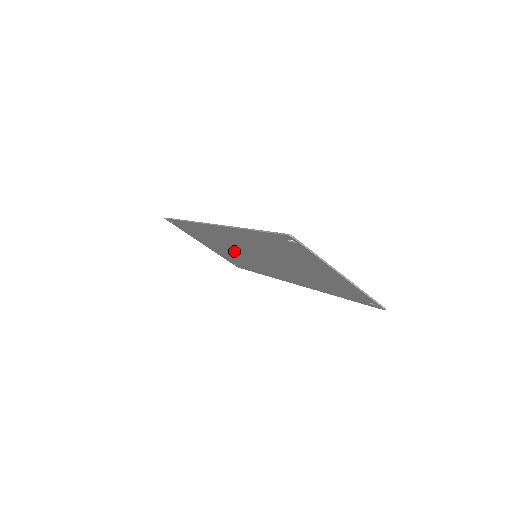
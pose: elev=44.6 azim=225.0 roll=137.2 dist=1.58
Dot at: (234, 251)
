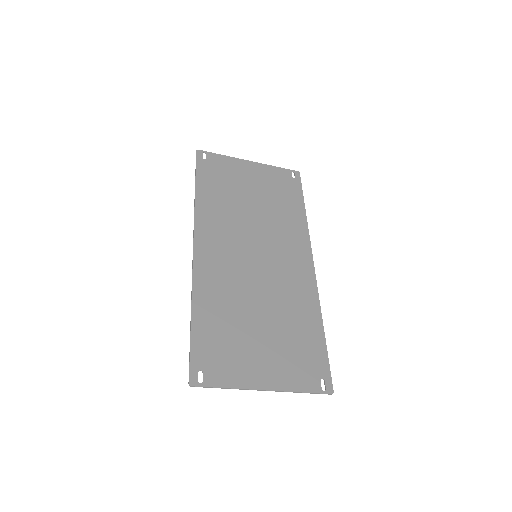
Dot at: (253, 220)
